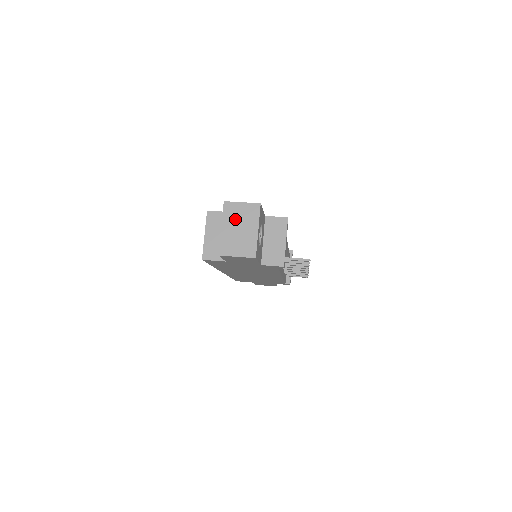
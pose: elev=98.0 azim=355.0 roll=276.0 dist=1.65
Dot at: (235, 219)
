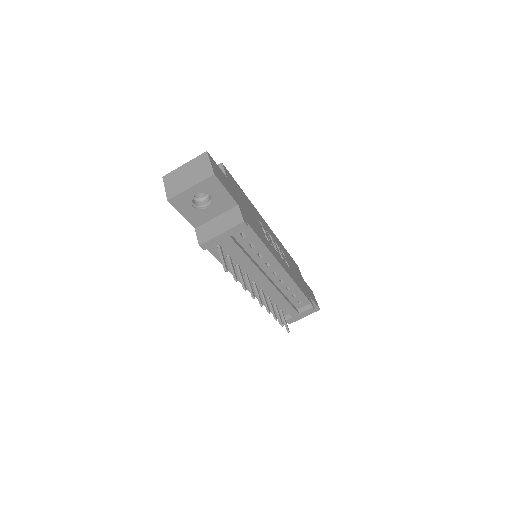
Dot at: (195, 167)
